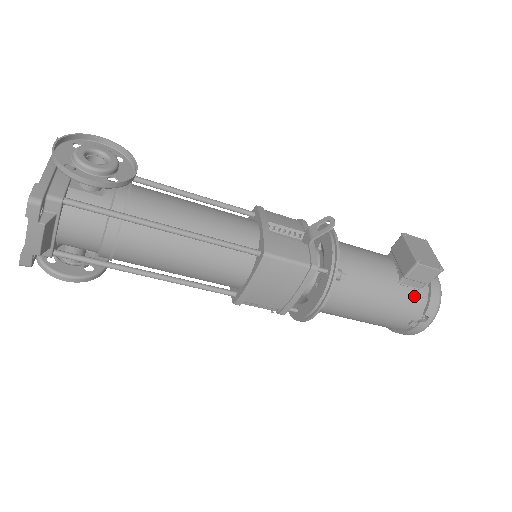
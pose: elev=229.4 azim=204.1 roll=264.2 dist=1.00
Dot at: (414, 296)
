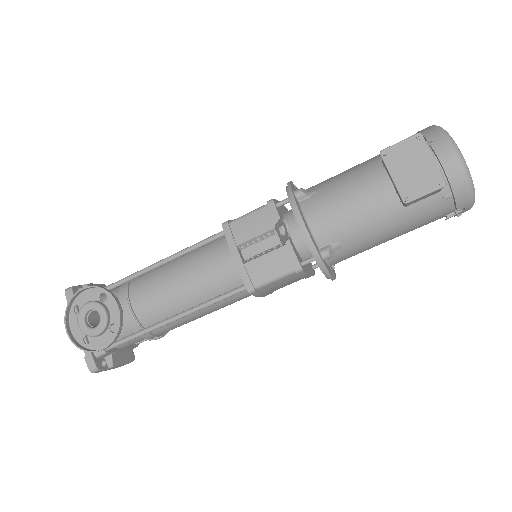
Dot at: (431, 205)
